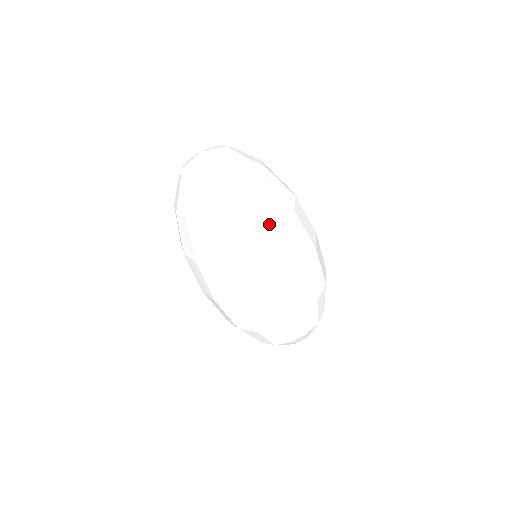
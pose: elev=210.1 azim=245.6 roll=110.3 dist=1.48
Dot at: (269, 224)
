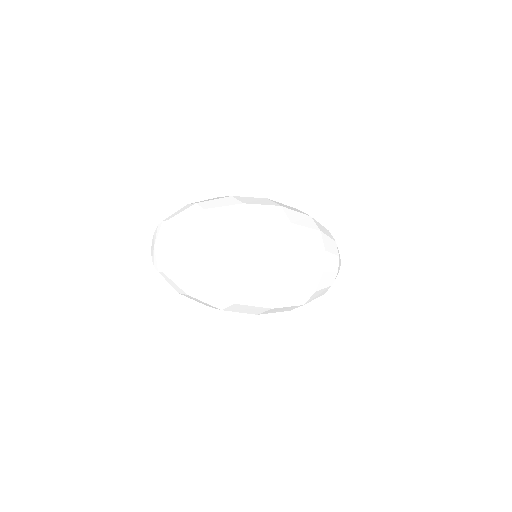
Dot at: (237, 211)
